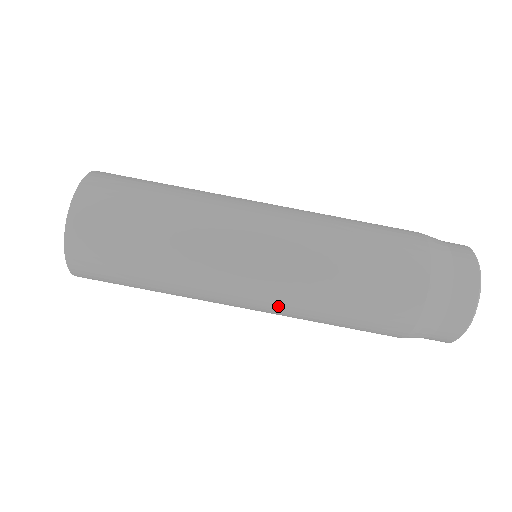
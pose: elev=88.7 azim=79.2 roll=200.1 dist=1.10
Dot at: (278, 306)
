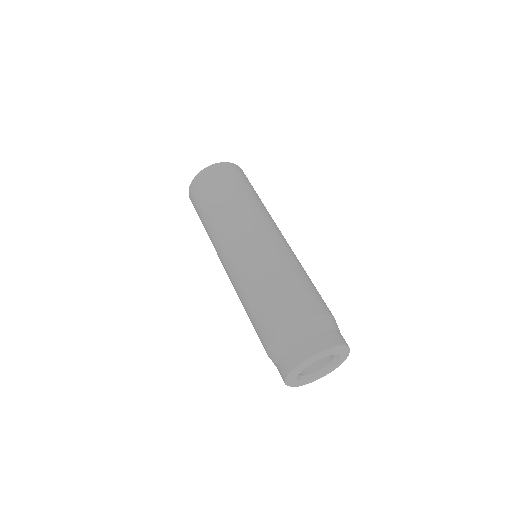
Dot at: (232, 283)
